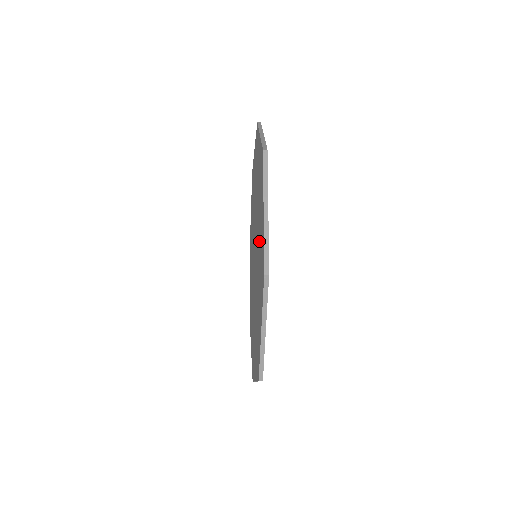
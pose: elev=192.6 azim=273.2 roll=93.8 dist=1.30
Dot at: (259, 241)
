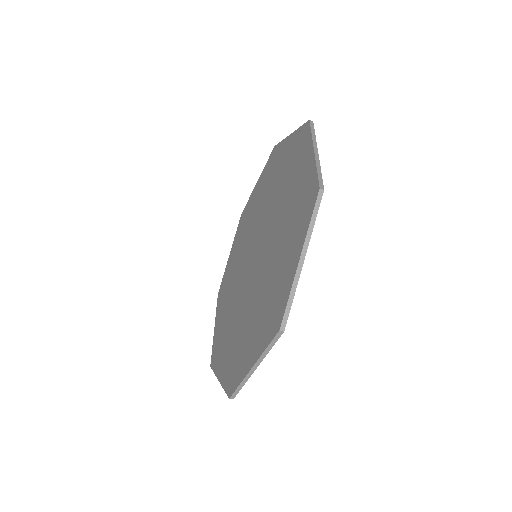
Dot at: (287, 204)
